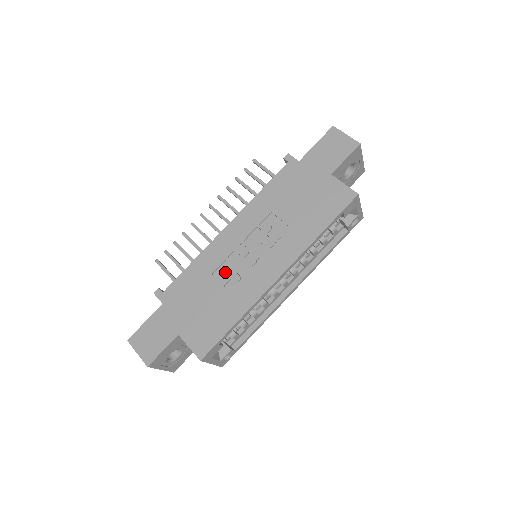
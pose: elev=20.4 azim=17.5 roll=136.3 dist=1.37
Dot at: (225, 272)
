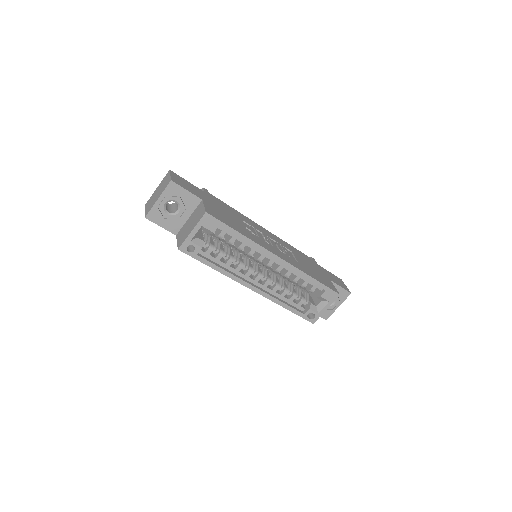
Dot at: (250, 227)
